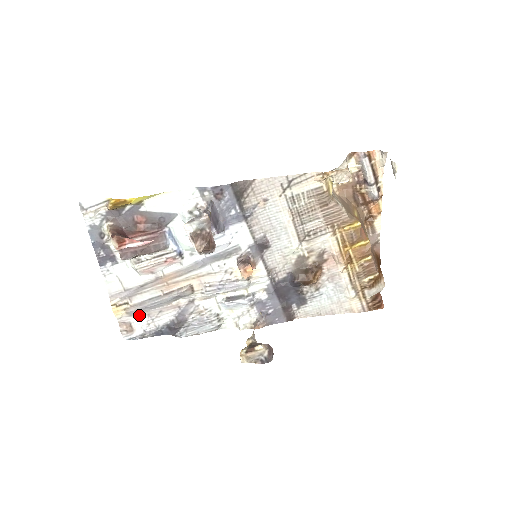
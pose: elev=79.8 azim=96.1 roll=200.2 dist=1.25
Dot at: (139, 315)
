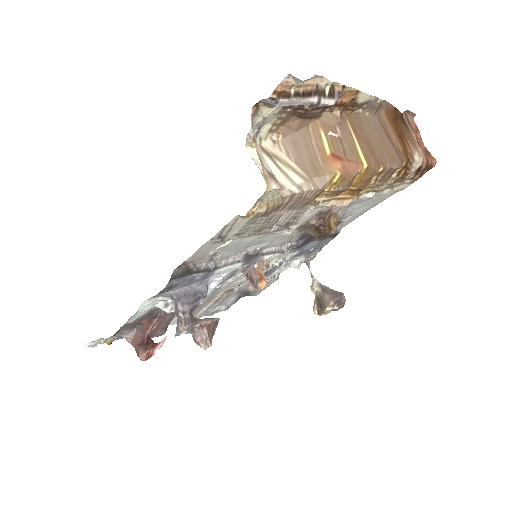
Dot at: occluded
